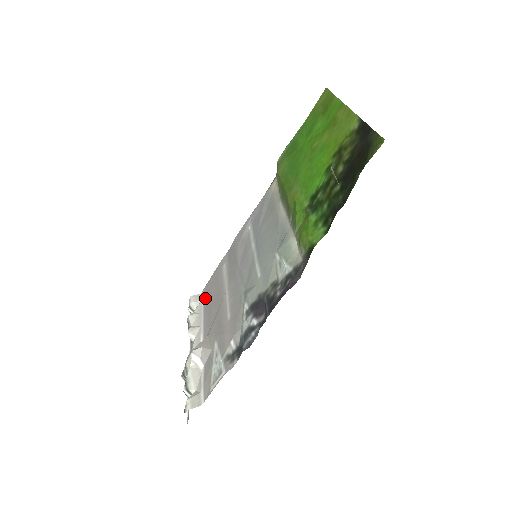
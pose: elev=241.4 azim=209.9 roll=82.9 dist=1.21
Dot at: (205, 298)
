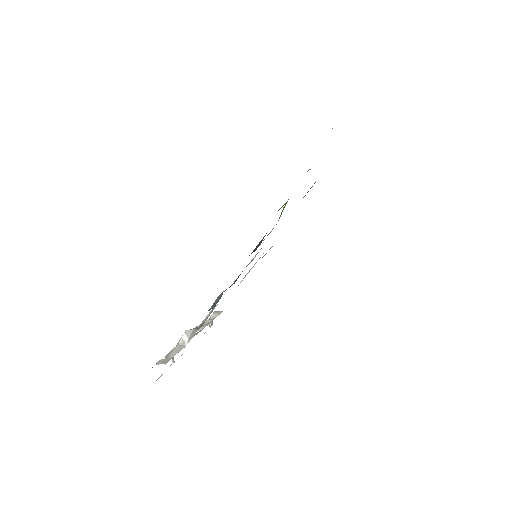
Dot at: occluded
